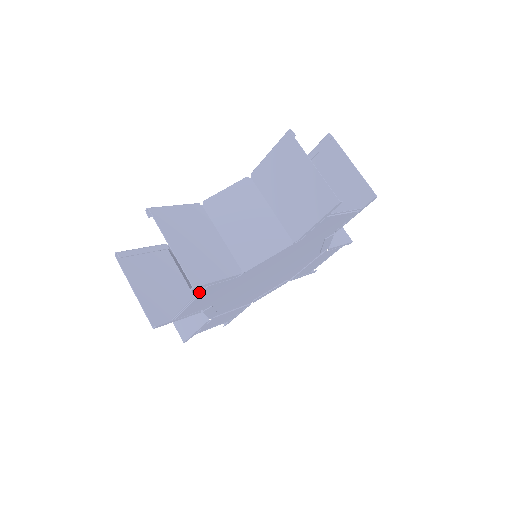
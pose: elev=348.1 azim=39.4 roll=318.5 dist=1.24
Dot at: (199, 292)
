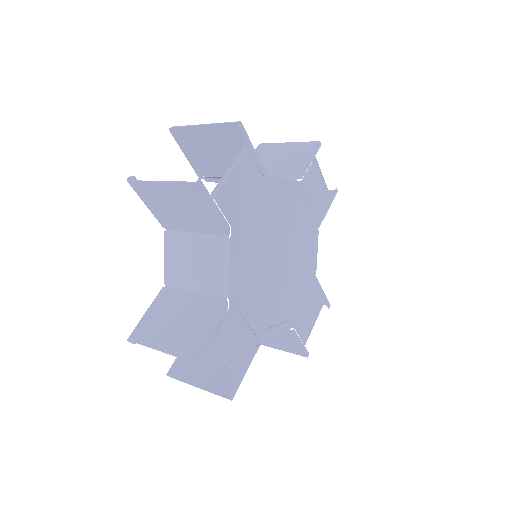
Dot at: (240, 151)
